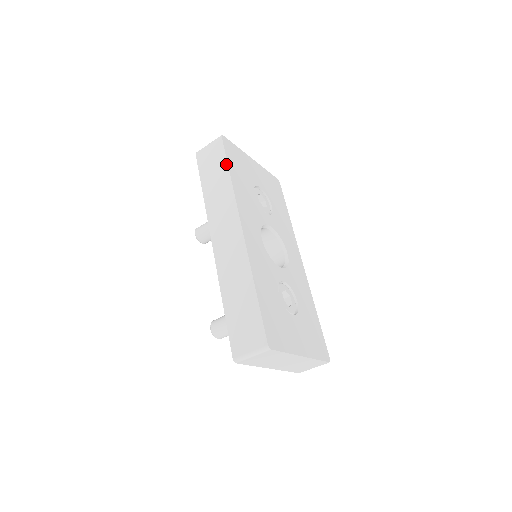
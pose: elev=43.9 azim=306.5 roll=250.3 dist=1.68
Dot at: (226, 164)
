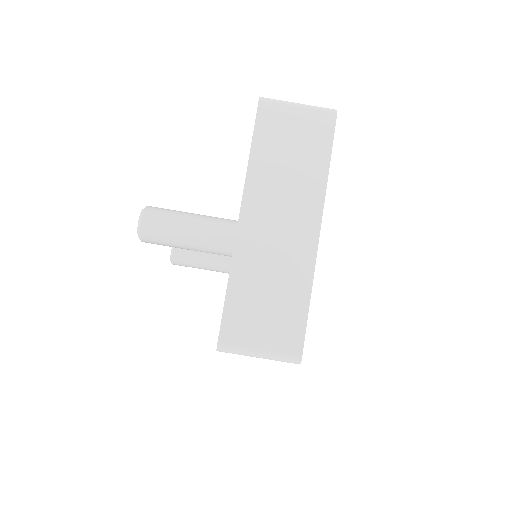
Dot at: occluded
